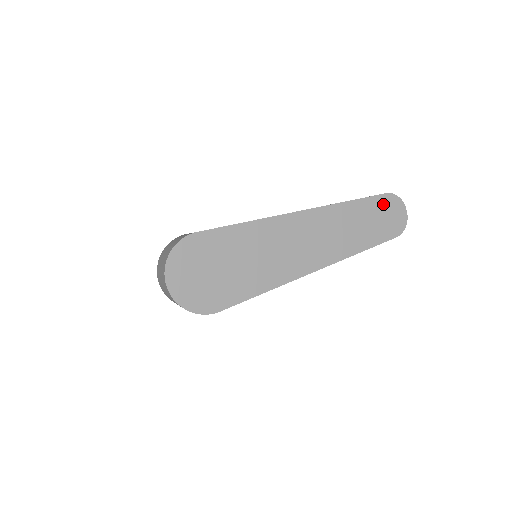
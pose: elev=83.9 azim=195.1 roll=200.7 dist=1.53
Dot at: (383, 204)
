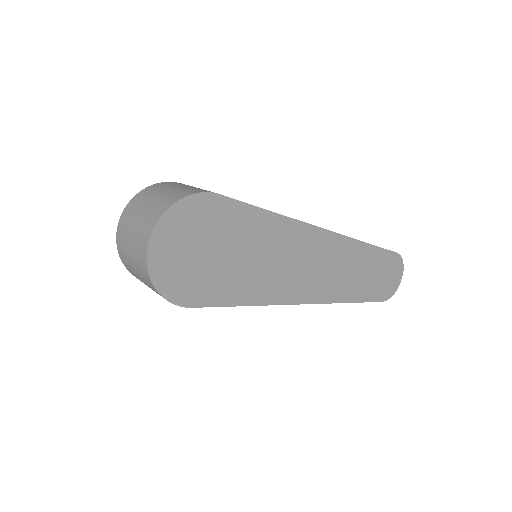
Dot at: (389, 262)
